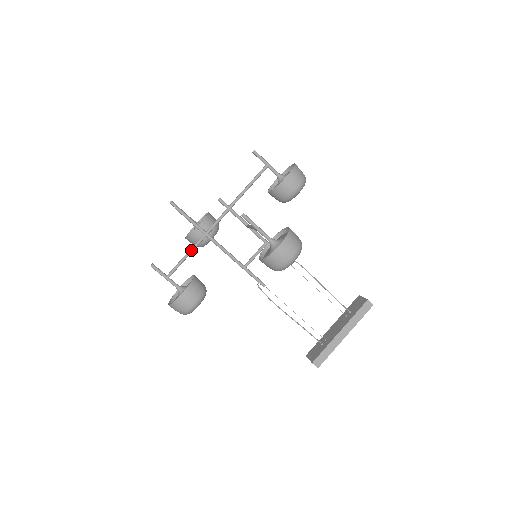
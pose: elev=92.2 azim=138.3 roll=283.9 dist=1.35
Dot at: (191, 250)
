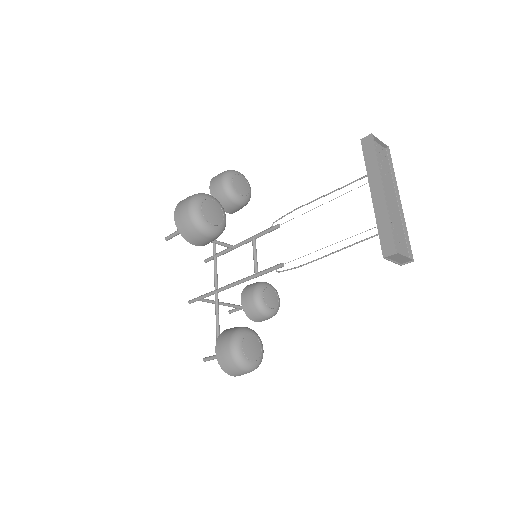
Dot at: occluded
